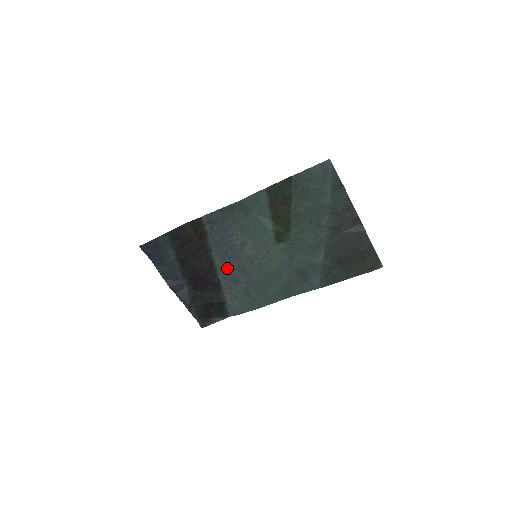
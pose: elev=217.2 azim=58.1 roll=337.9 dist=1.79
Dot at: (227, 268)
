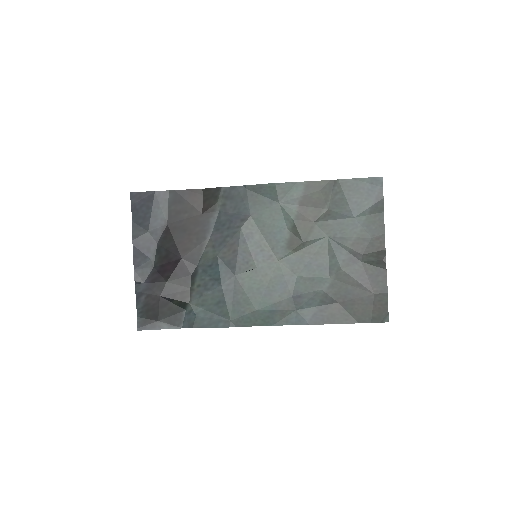
Dot at: (215, 259)
